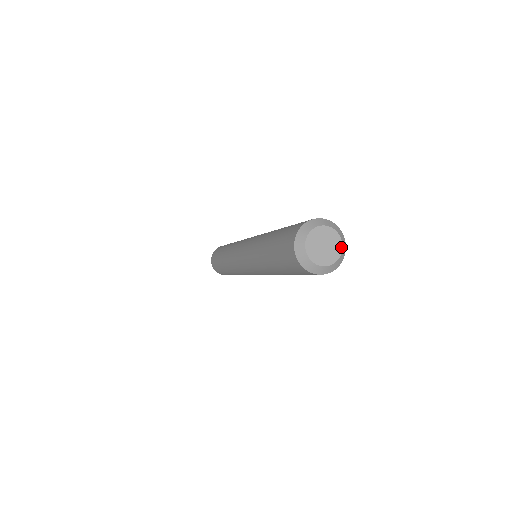
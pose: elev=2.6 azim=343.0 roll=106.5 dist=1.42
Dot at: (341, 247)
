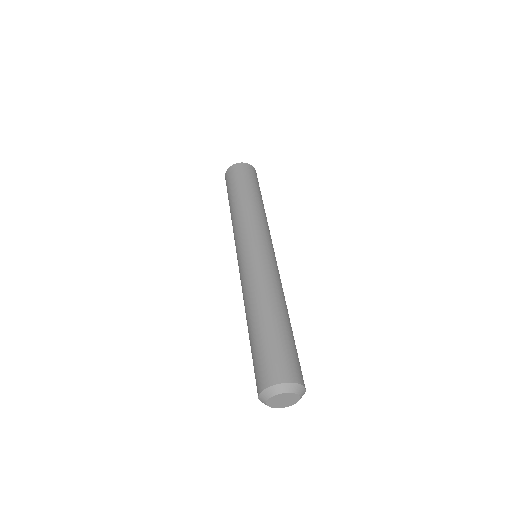
Dot at: (298, 396)
